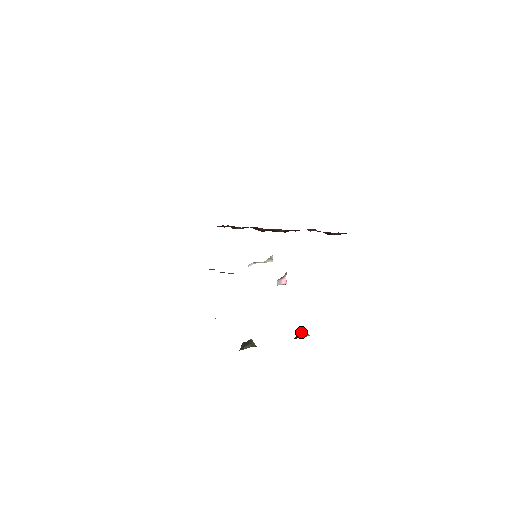
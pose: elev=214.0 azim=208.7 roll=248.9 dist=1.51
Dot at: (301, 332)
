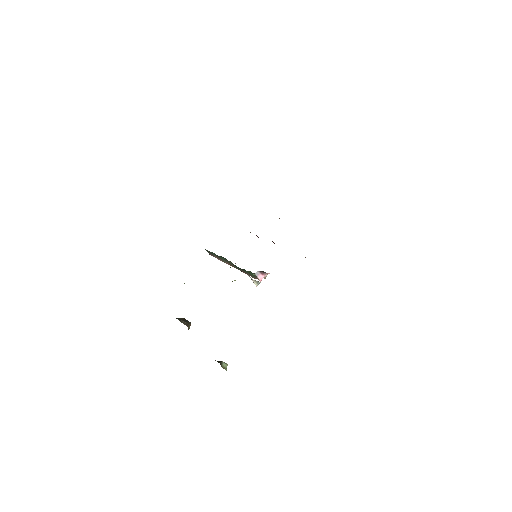
Dot at: (224, 363)
